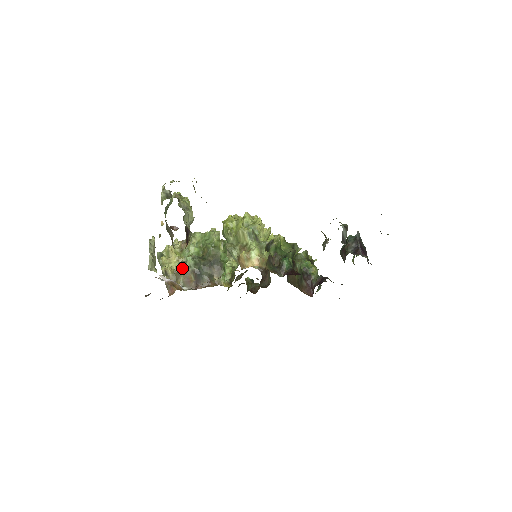
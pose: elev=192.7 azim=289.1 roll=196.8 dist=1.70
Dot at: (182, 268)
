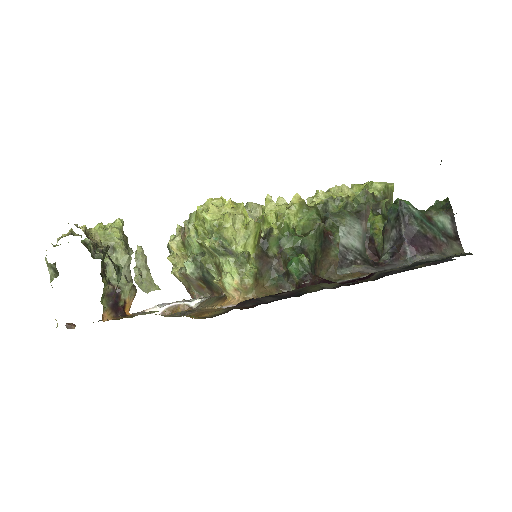
Dot at: (184, 277)
